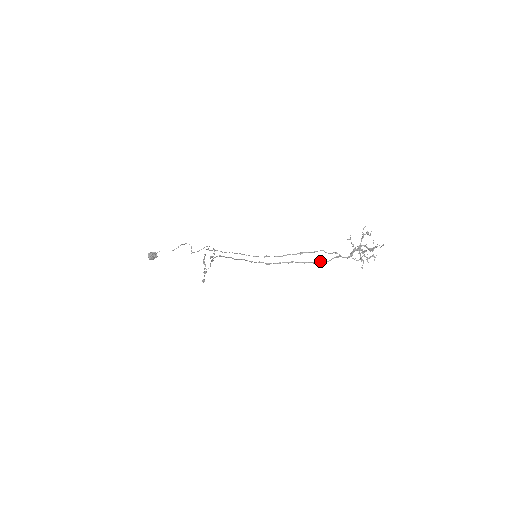
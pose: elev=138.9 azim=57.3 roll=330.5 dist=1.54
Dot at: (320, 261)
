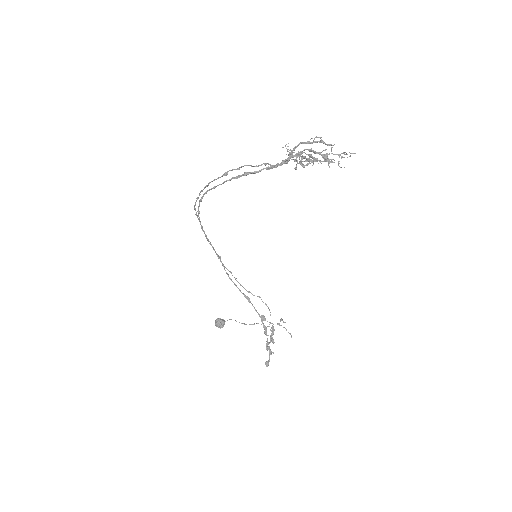
Dot at: (242, 174)
